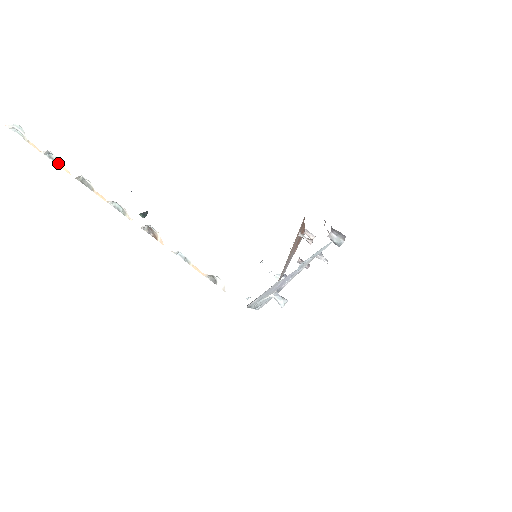
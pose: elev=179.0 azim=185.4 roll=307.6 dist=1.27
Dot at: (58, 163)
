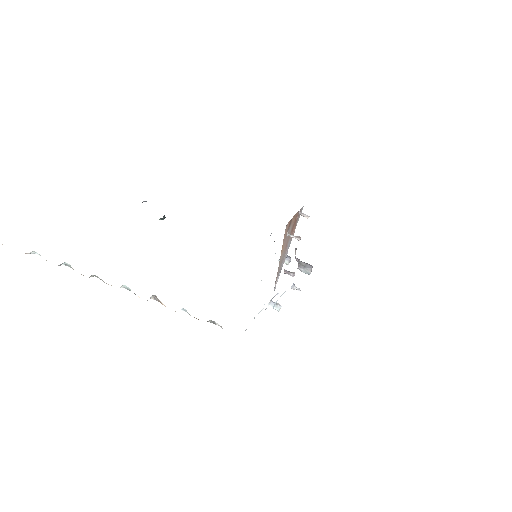
Dot at: occluded
